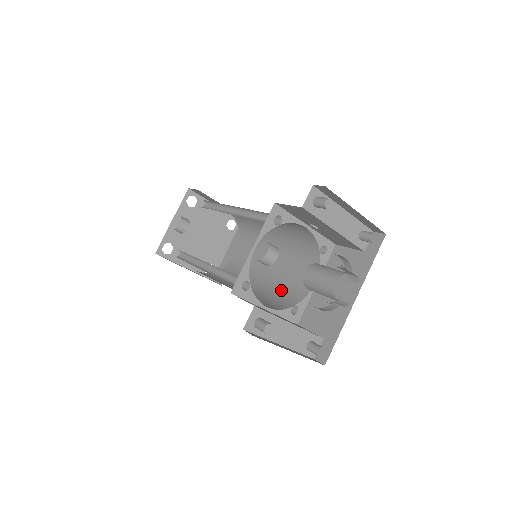
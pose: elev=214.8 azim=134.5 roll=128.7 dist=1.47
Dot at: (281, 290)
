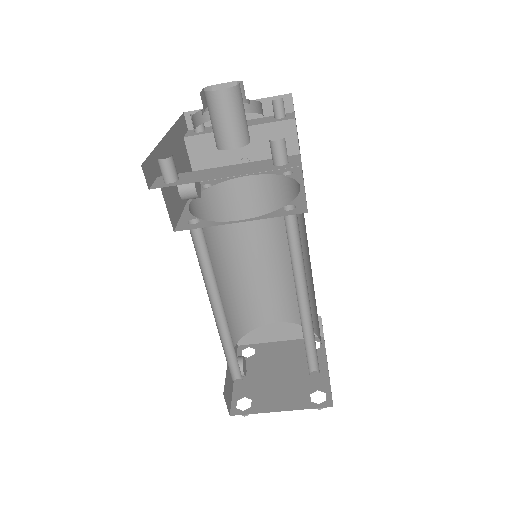
Dot at: occluded
